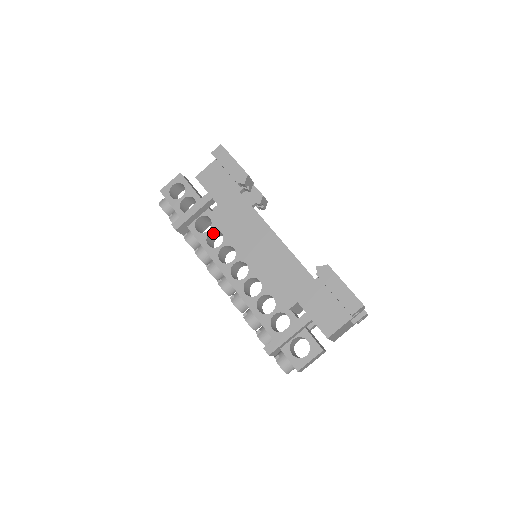
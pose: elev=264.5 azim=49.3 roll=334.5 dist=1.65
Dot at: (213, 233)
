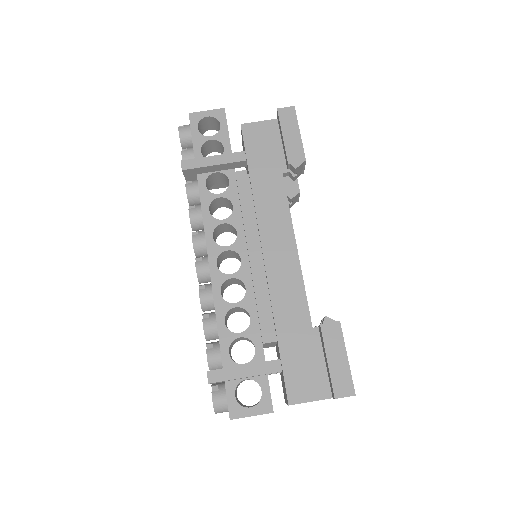
Dot at: (222, 200)
